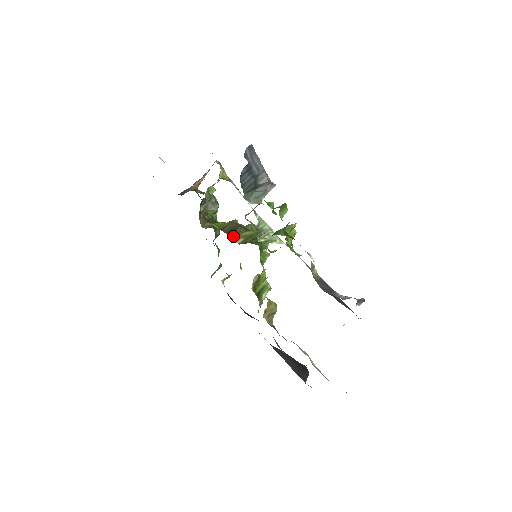
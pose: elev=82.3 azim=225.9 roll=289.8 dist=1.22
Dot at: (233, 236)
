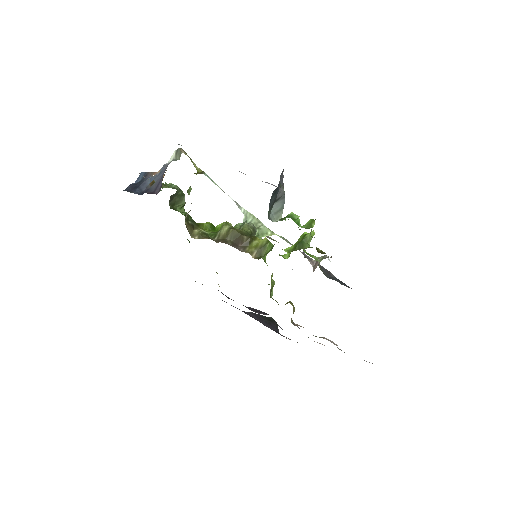
Dot at: (244, 250)
